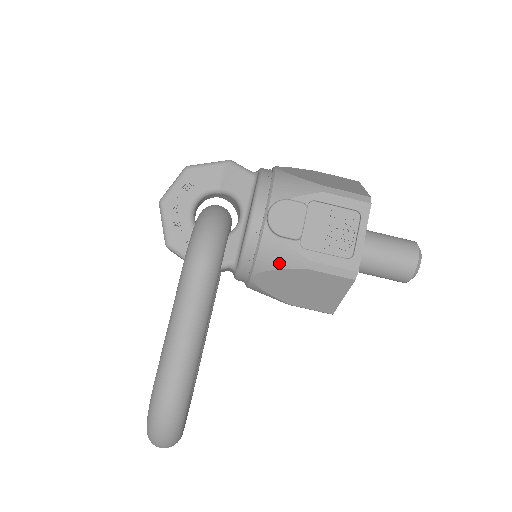
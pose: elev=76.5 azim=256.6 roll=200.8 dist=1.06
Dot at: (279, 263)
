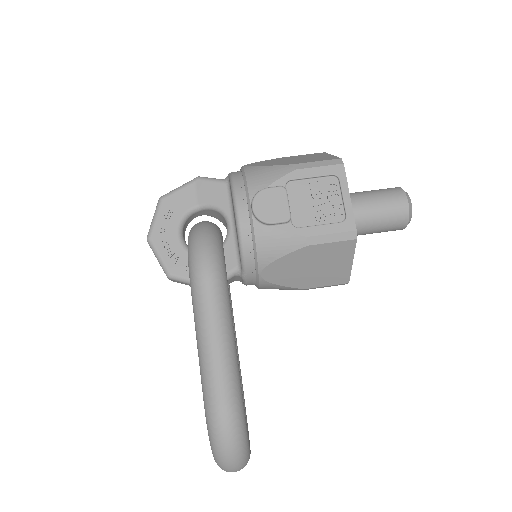
Dot at: (280, 250)
